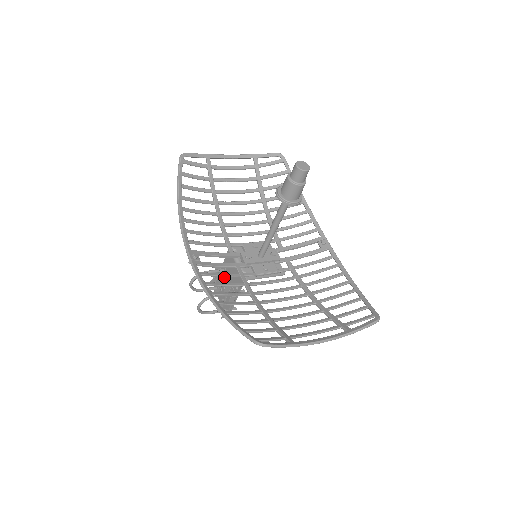
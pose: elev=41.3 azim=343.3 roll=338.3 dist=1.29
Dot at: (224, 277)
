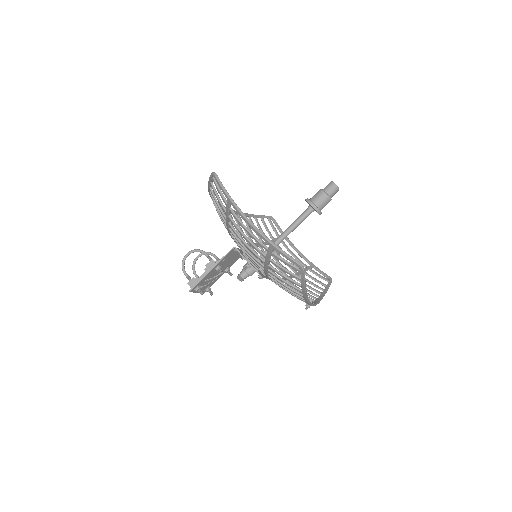
Dot at: occluded
